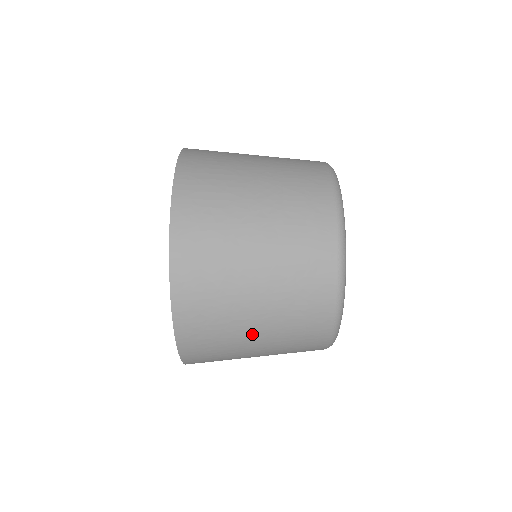
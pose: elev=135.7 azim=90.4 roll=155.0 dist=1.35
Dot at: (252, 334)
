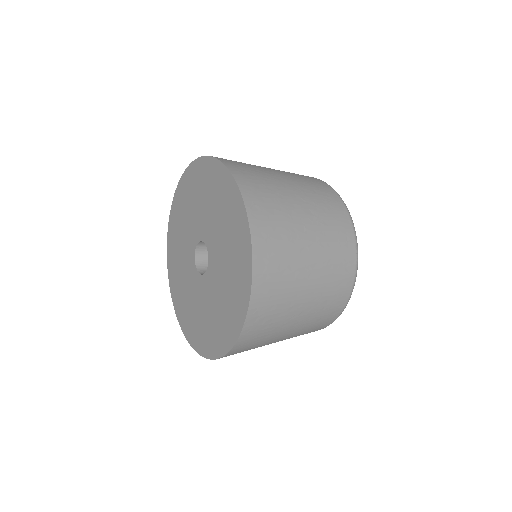
Dot at: (284, 181)
